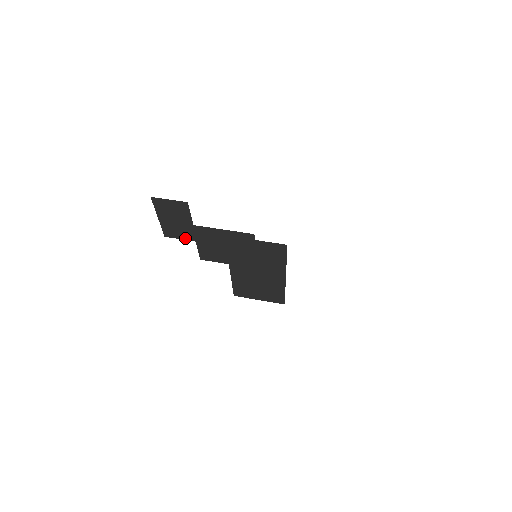
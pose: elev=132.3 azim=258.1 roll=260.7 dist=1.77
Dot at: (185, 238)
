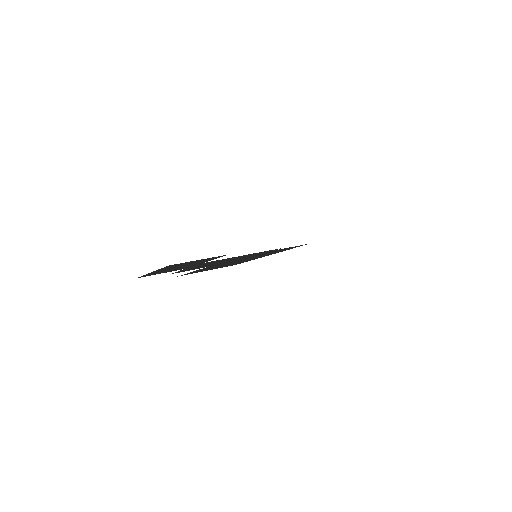
Dot at: (171, 271)
